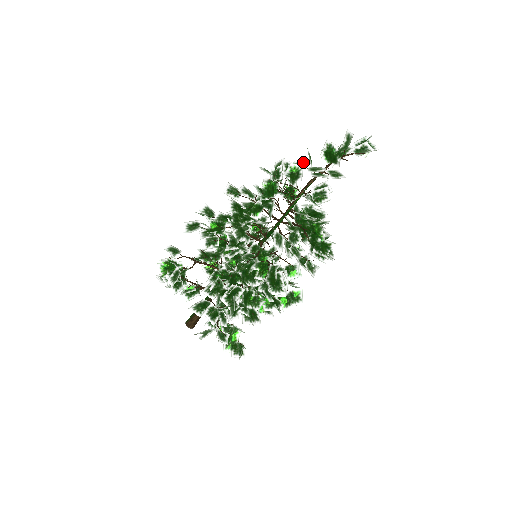
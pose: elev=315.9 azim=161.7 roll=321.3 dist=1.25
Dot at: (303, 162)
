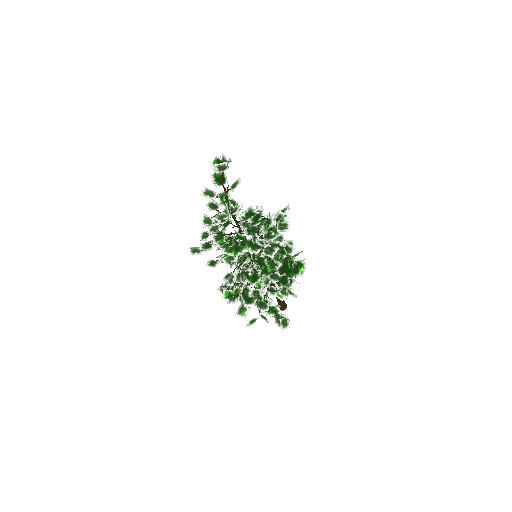
Dot at: occluded
